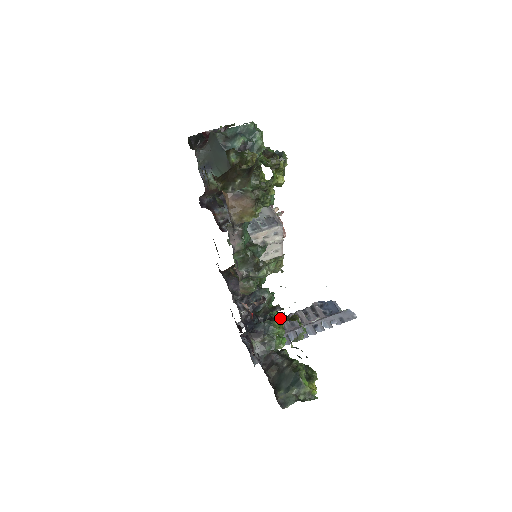
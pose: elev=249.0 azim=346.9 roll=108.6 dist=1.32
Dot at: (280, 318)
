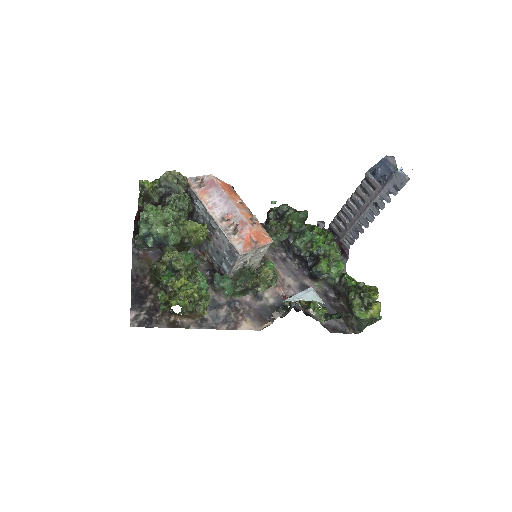
Dot at: (346, 204)
